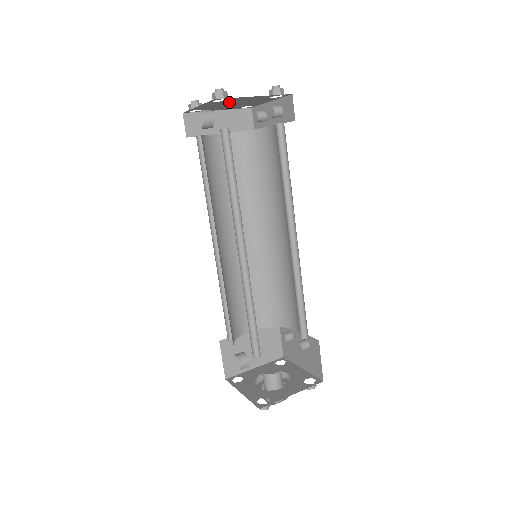
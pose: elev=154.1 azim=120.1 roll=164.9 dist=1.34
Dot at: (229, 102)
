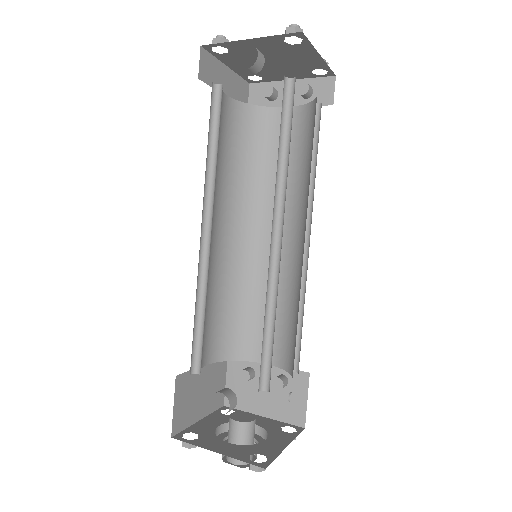
Dot at: (280, 52)
